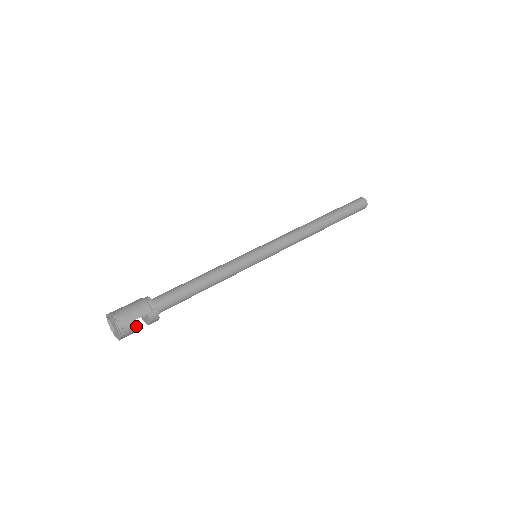
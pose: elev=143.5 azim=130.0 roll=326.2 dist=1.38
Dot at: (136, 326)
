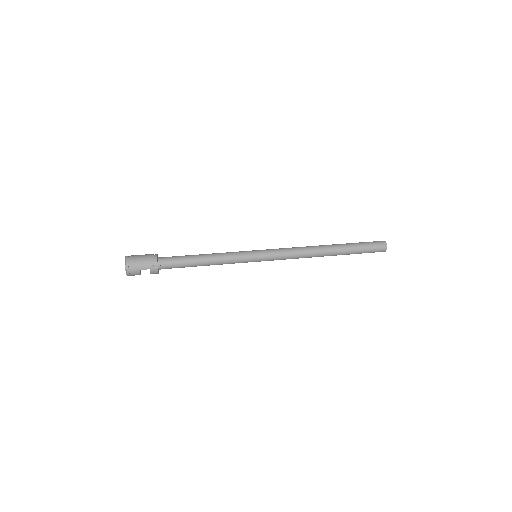
Dot at: (140, 273)
